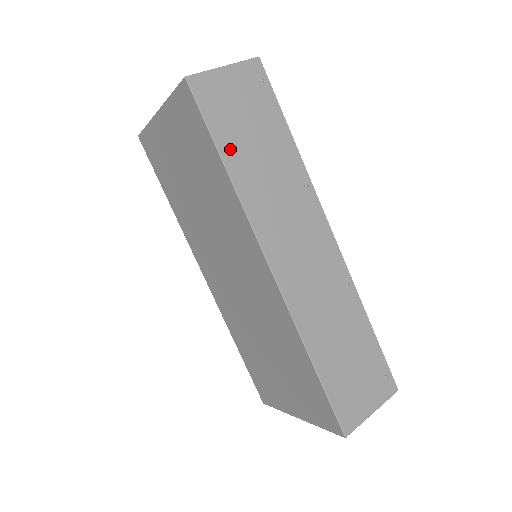
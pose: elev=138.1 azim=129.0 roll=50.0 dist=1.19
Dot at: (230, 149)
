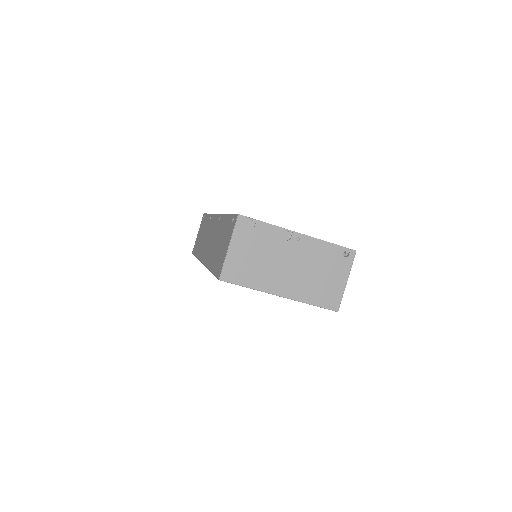
Dot at: occluded
